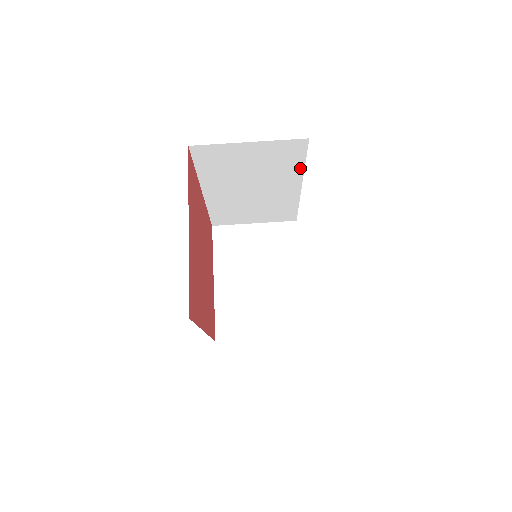
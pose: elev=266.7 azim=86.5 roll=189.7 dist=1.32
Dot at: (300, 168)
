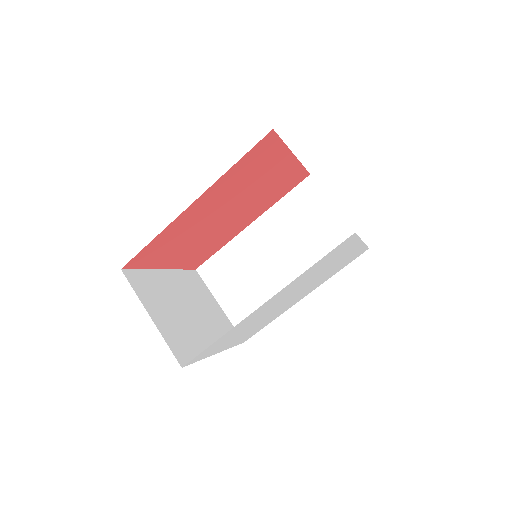
Dot at: occluded
